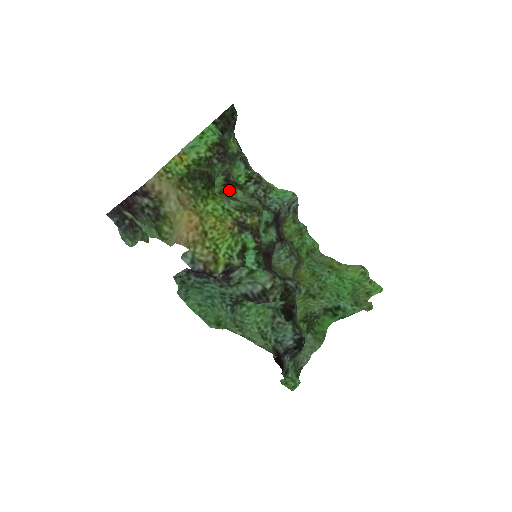
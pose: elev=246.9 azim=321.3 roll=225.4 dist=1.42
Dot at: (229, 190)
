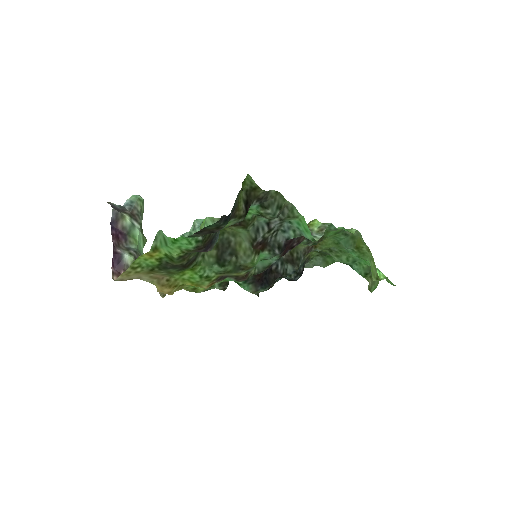
Dot at: occluded
